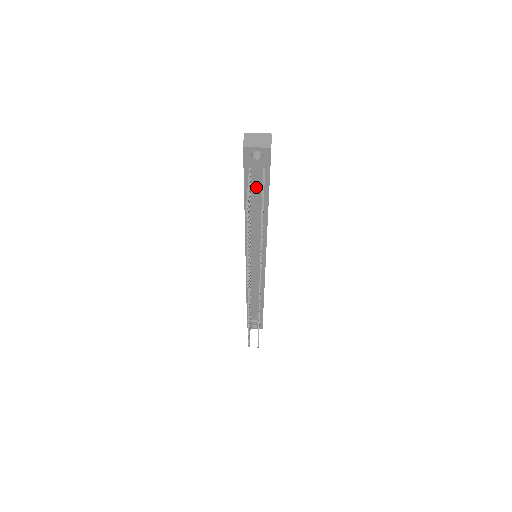
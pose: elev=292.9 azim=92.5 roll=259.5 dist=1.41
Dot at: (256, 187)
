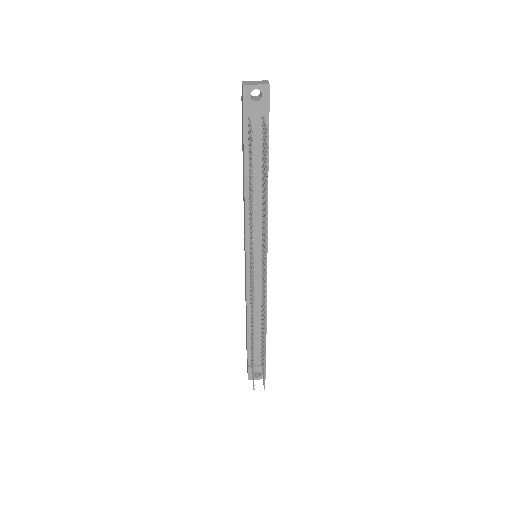
Dot at: (255, 142)
